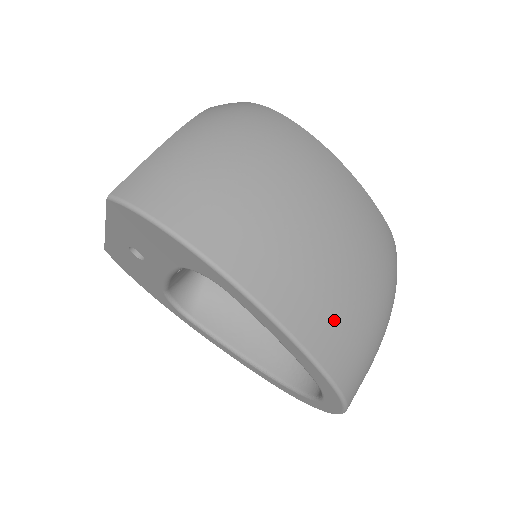
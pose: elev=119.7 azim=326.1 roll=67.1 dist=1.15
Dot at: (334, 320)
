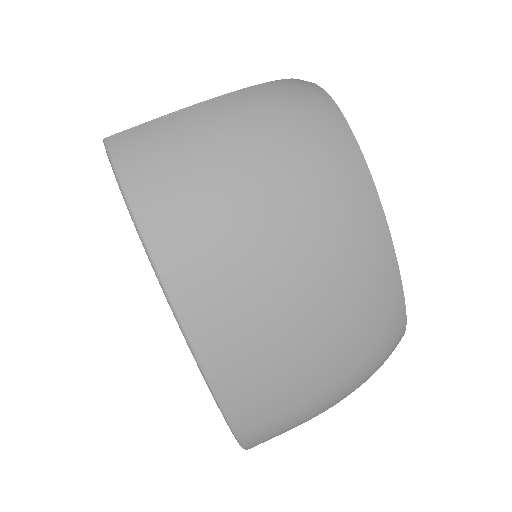
Dot at: (264, 379)
